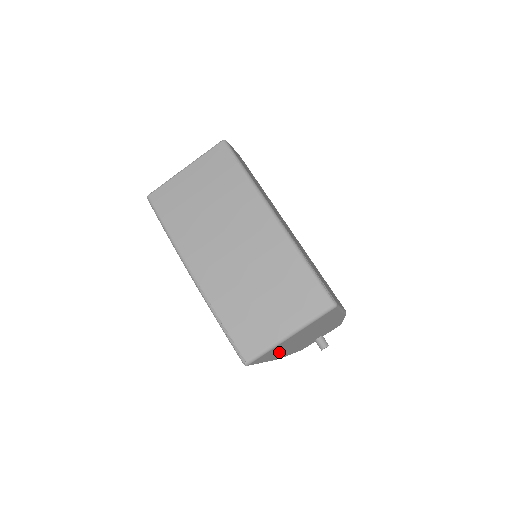
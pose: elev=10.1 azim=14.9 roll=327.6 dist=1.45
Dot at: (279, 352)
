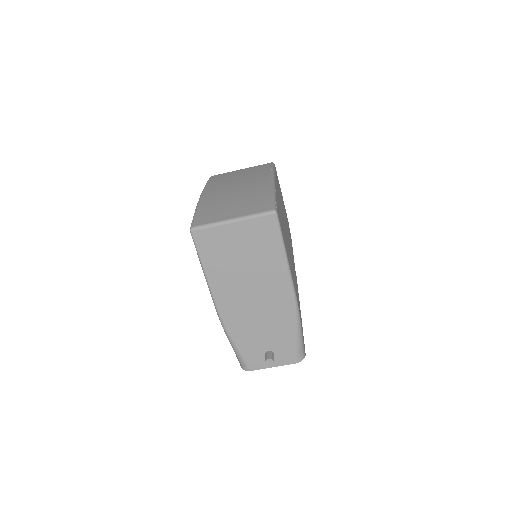
Dot at: (222, 275)
